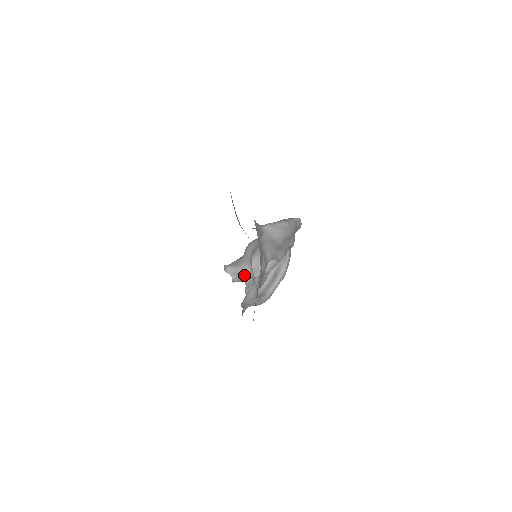
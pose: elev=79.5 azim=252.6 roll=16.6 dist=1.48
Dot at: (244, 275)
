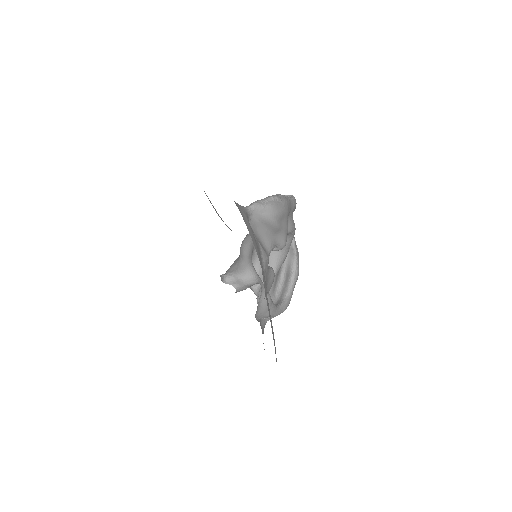
Dot at: (248, 281)
